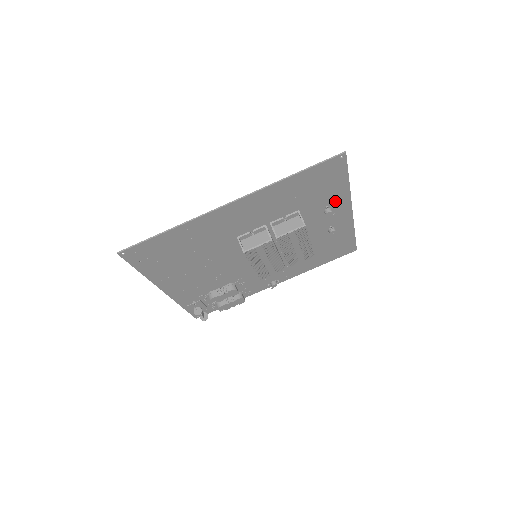
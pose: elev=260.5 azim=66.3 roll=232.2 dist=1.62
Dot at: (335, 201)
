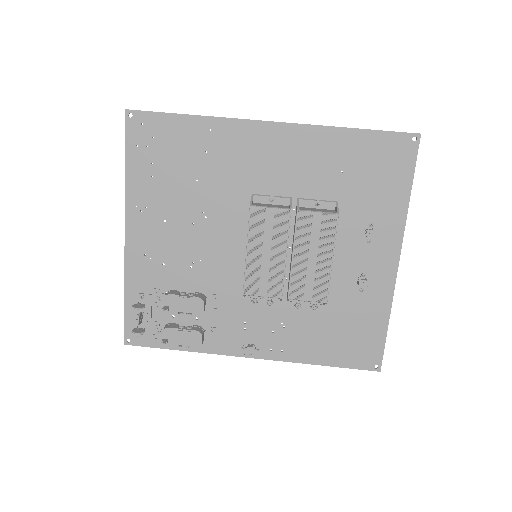
Dot at: (384, 222)
